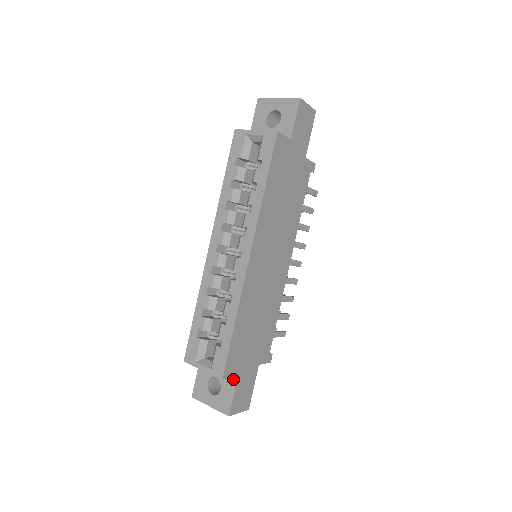
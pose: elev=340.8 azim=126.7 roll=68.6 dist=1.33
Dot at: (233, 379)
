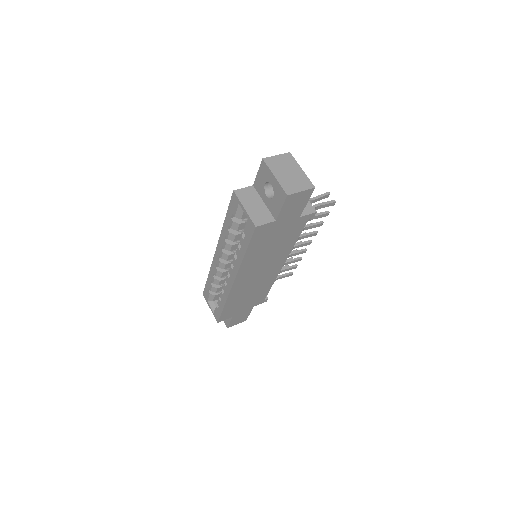
Dot at: occluded
